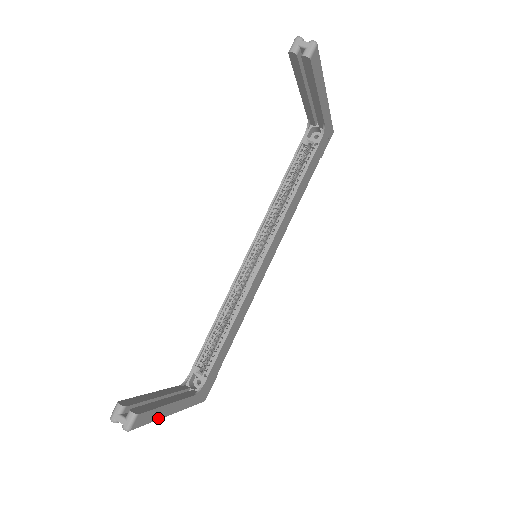
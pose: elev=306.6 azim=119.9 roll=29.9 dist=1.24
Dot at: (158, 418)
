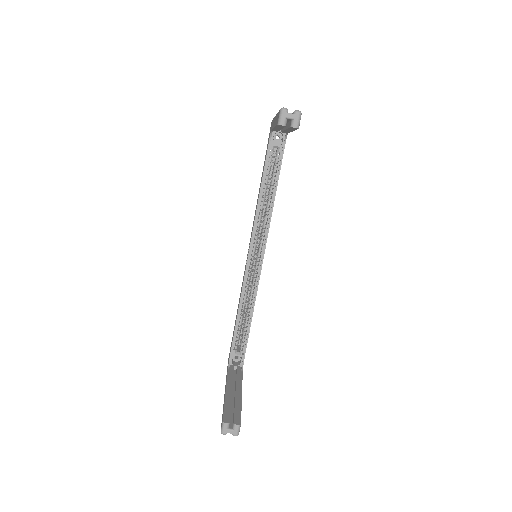
Dot at: occluded
